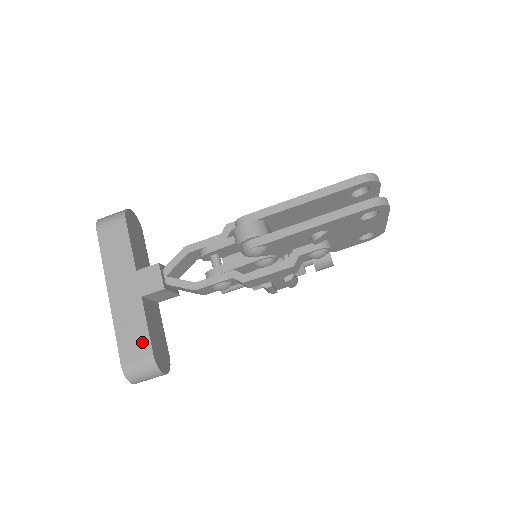
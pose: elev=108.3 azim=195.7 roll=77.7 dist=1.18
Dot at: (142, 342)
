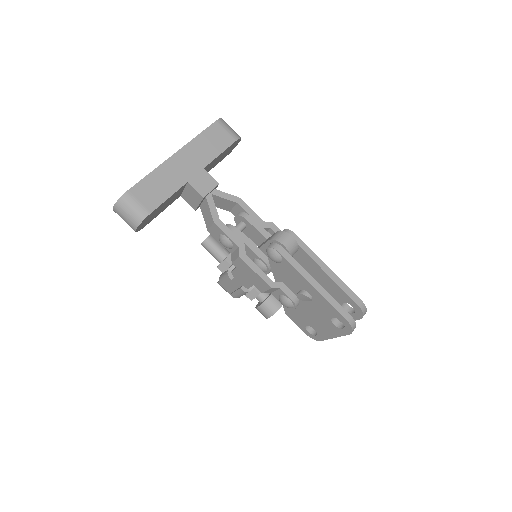
Dot at: (155, 199)
